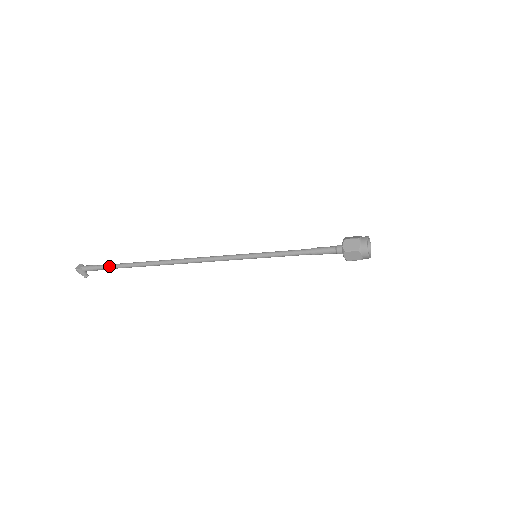
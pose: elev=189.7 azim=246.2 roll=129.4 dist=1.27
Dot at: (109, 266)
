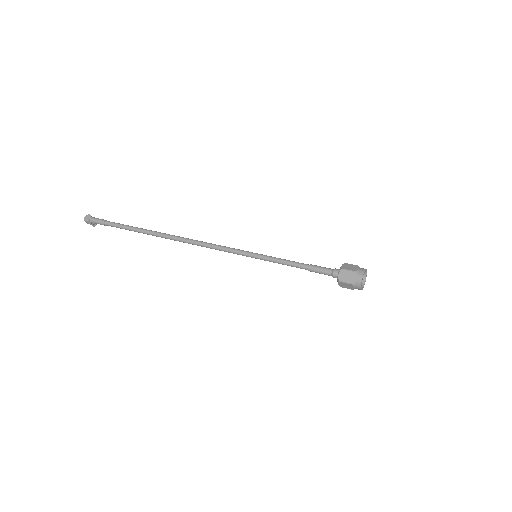
Dot at: (116, 225)
